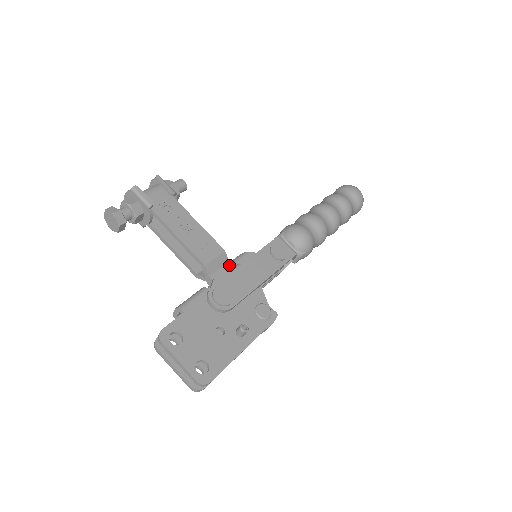
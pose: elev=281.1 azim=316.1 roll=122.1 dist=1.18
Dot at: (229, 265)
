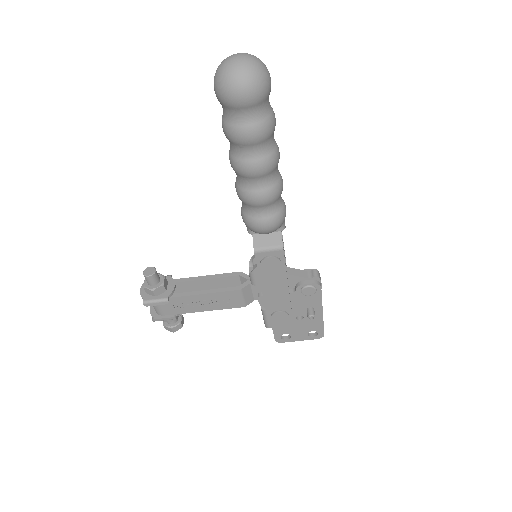
Dot at: (253, 285)
